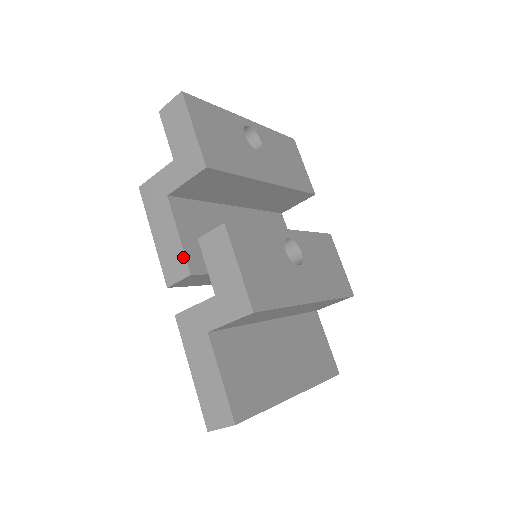
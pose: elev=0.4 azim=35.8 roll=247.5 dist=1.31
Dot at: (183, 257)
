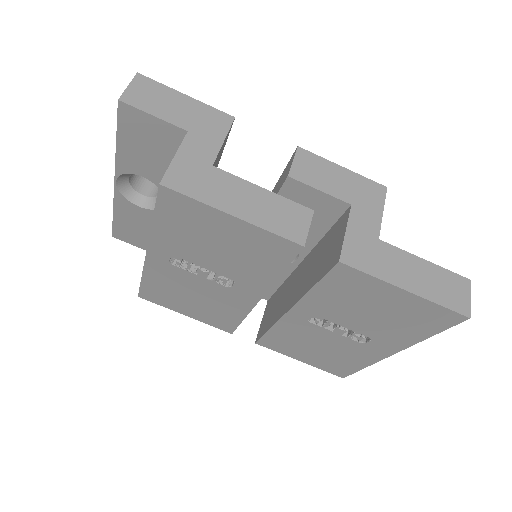
Dot at: (290, 203)
